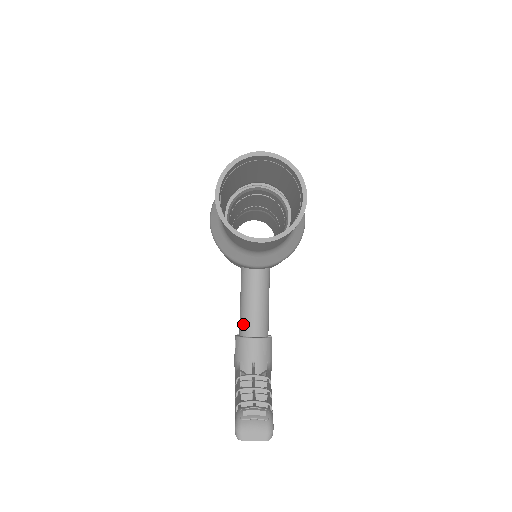
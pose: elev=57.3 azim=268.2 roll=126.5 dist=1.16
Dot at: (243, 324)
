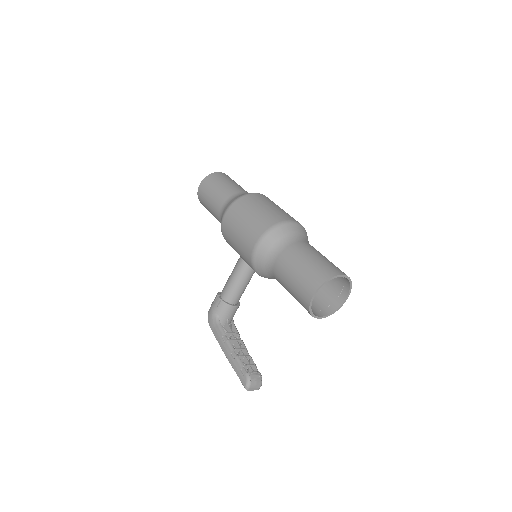
Dot at: (230, 295)
